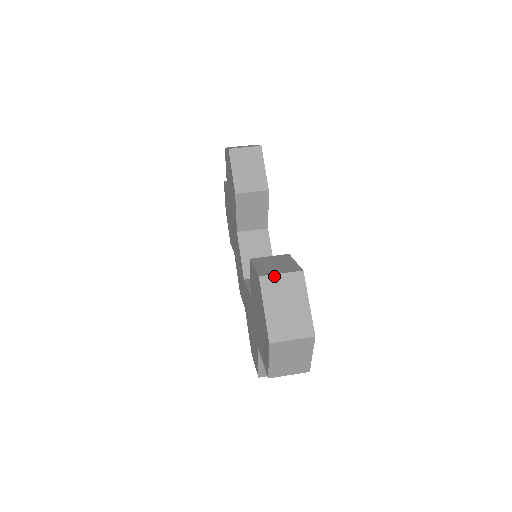
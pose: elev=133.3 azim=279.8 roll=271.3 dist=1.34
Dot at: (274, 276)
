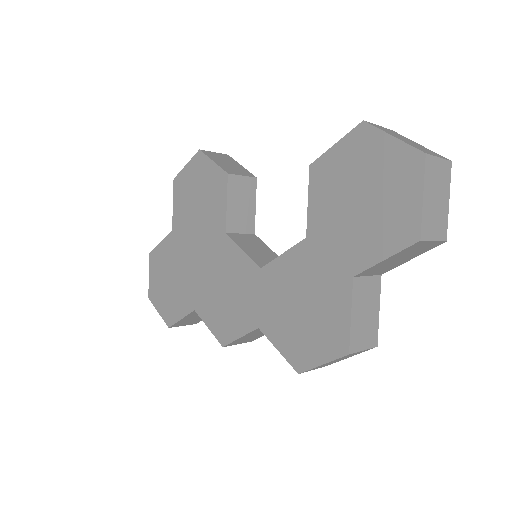
Dot at: (375, 124)
